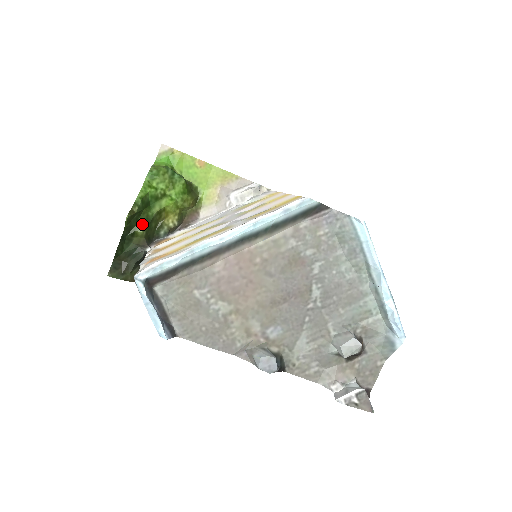
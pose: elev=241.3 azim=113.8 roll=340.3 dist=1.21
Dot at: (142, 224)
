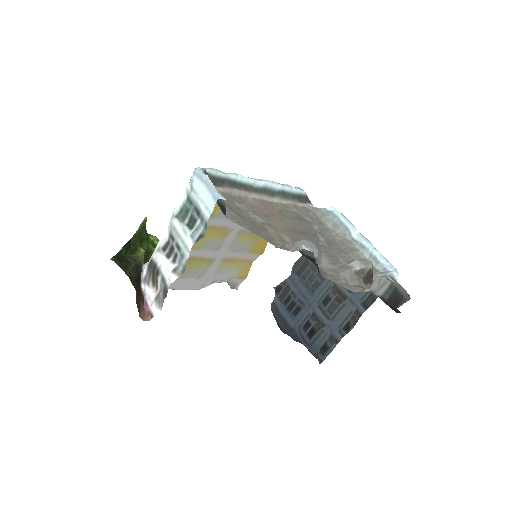
Dot at: (143, 248)
